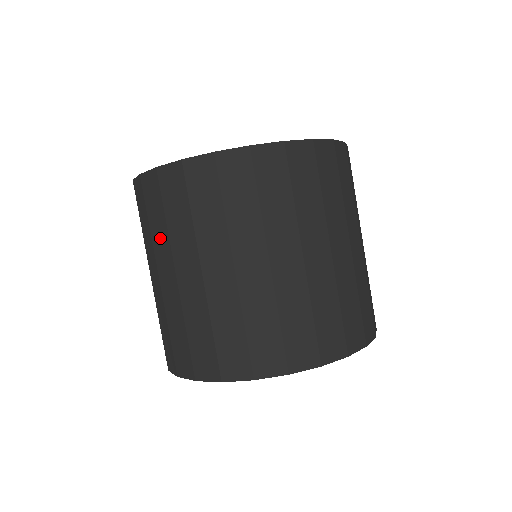
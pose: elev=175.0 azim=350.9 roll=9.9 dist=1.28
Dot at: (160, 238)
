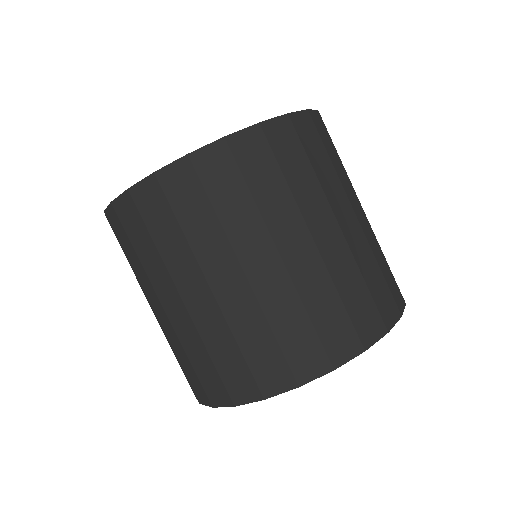
Dot at: (277, 205)
